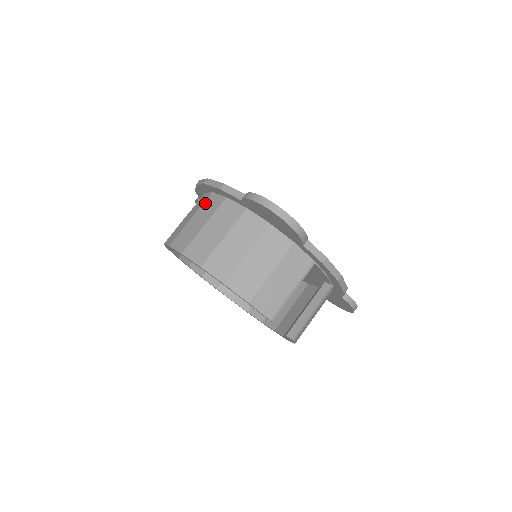
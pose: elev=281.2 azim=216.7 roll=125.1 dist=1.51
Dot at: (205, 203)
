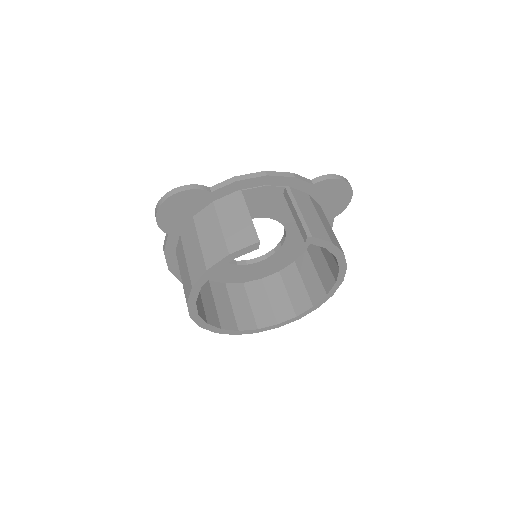
Dot at: occluded
